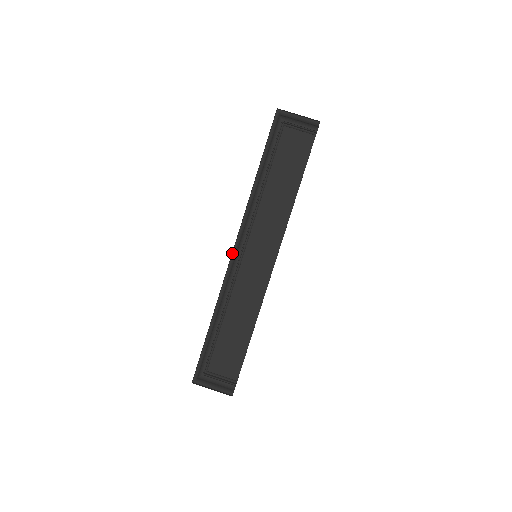
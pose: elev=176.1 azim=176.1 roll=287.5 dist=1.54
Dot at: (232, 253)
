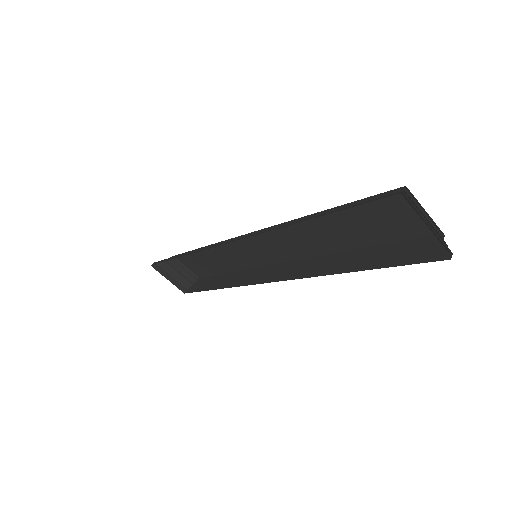
Dot at: occluded
